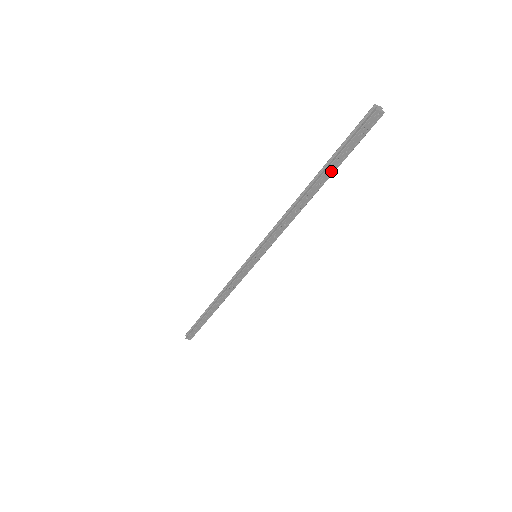
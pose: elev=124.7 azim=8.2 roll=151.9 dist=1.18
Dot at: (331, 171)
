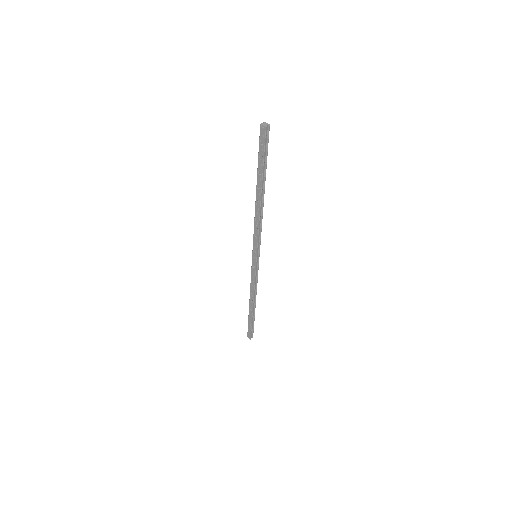
Dot at: (260, 177)
